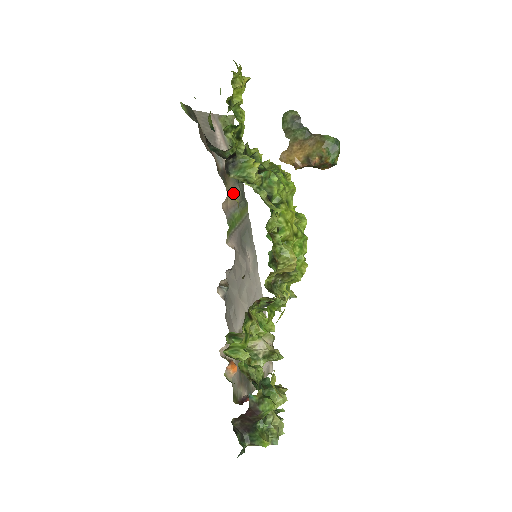
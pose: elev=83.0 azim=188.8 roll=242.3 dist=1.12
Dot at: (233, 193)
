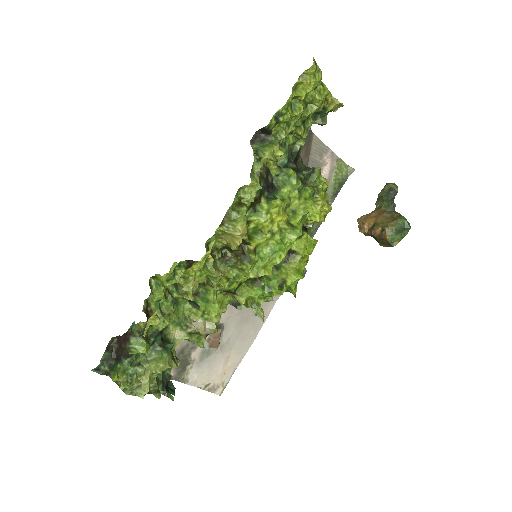
Dot at: occluded
